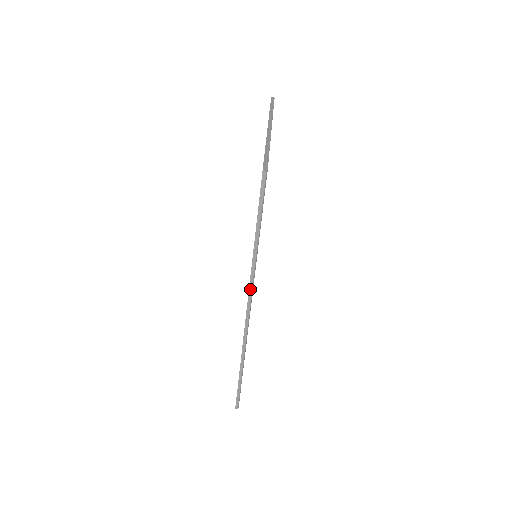
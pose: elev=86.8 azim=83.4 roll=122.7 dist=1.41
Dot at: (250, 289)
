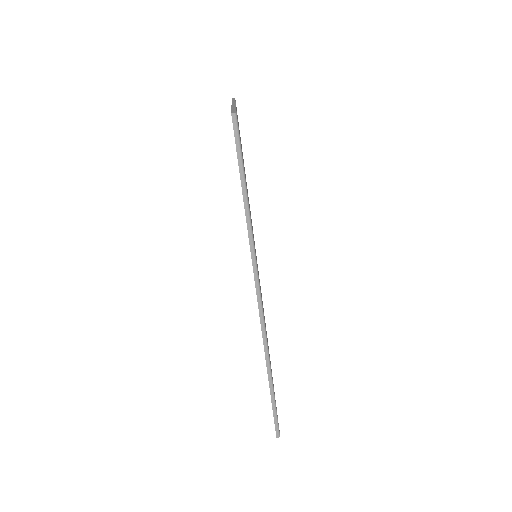
Dot at: (254, 267)
